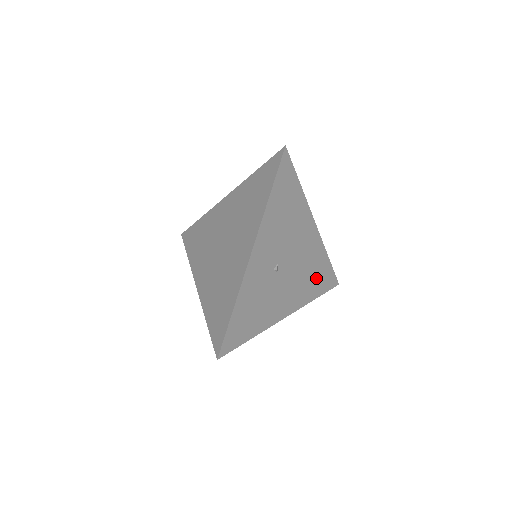
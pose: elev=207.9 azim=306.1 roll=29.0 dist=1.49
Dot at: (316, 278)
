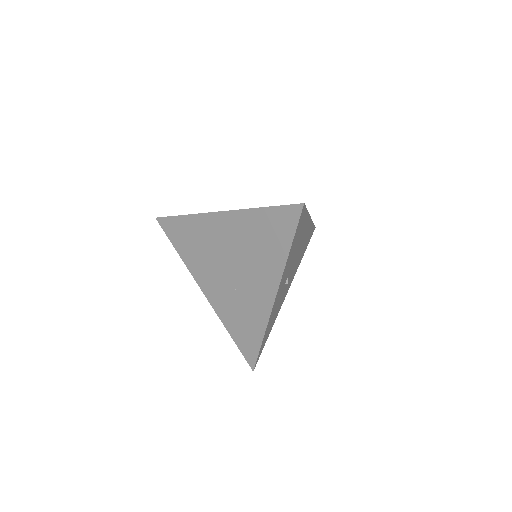
Dot at: occluded
